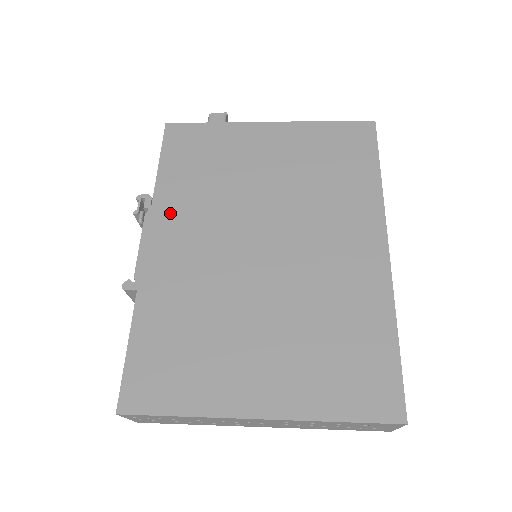
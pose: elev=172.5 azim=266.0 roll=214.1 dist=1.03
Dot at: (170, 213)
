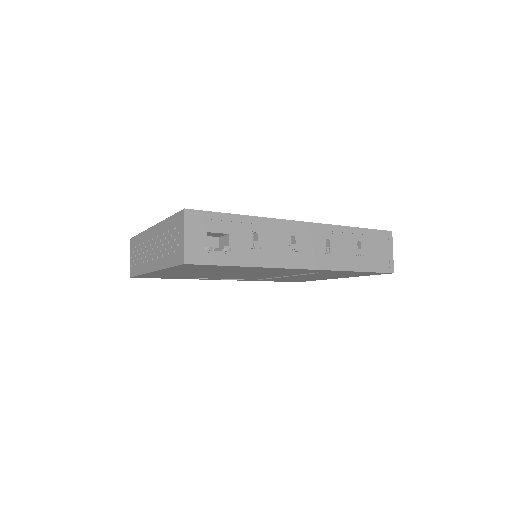
Dot at: occluded
